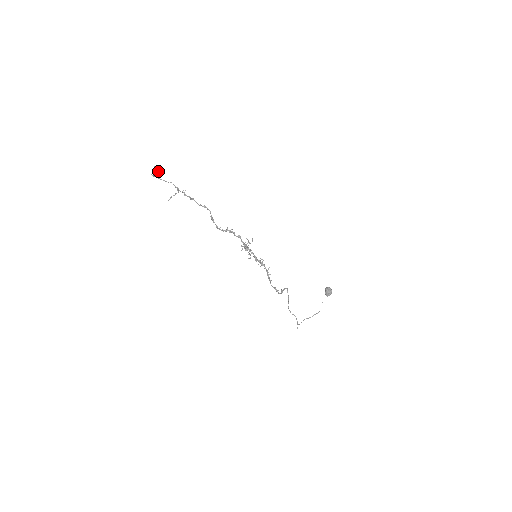
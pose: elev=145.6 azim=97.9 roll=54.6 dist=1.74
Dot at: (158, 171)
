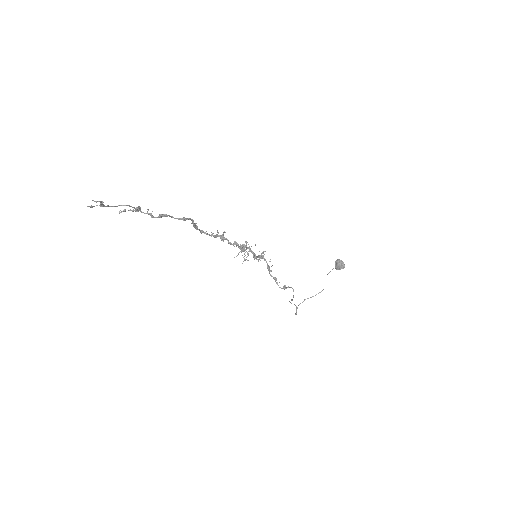
Dot at: (100, 201)
